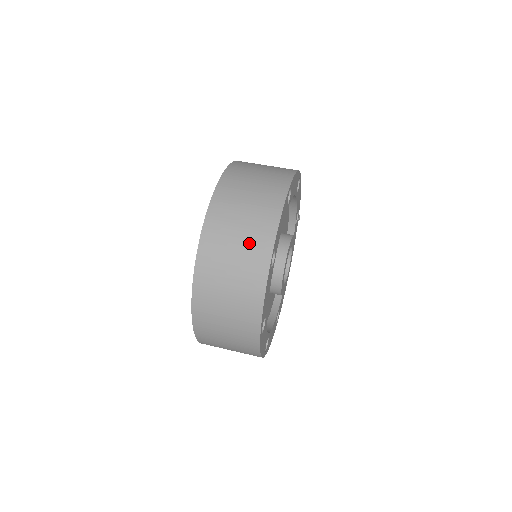
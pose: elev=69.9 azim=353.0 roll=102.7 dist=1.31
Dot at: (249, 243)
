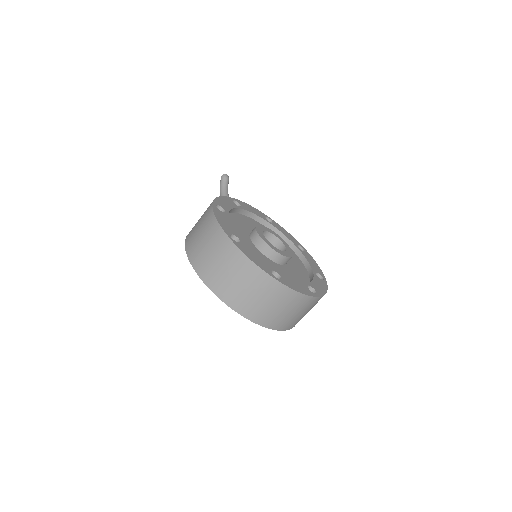
Dot at: (260, 289)
